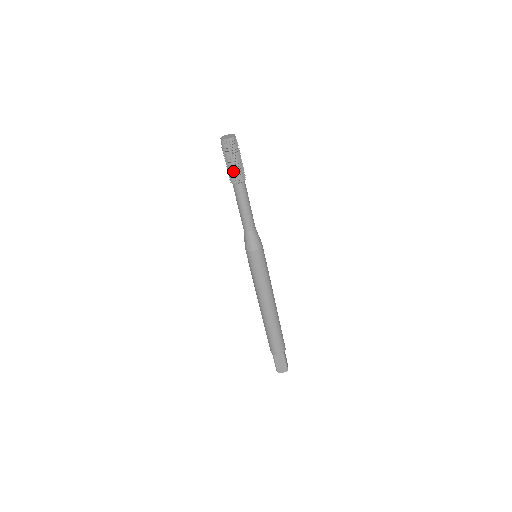
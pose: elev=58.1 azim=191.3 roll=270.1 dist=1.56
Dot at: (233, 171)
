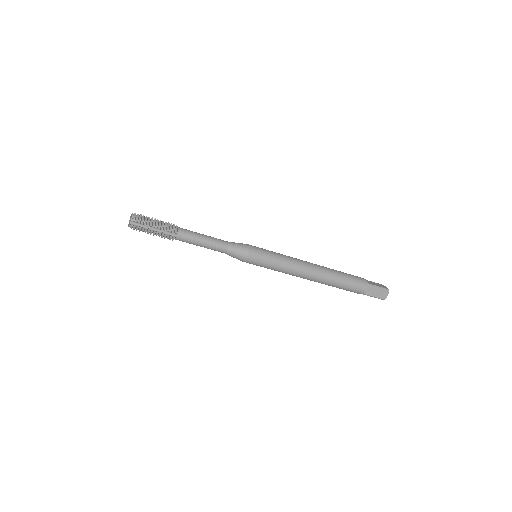
Dot at: occluded
